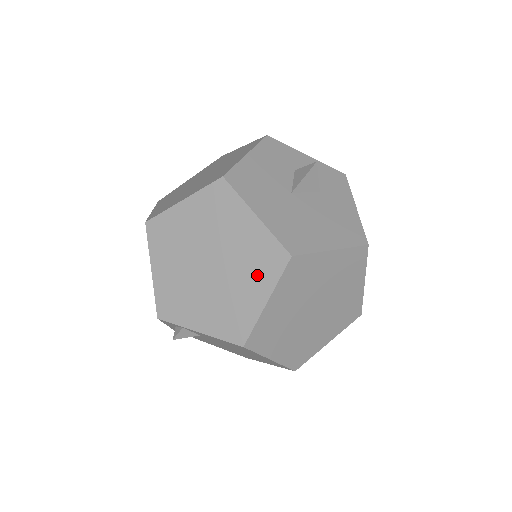
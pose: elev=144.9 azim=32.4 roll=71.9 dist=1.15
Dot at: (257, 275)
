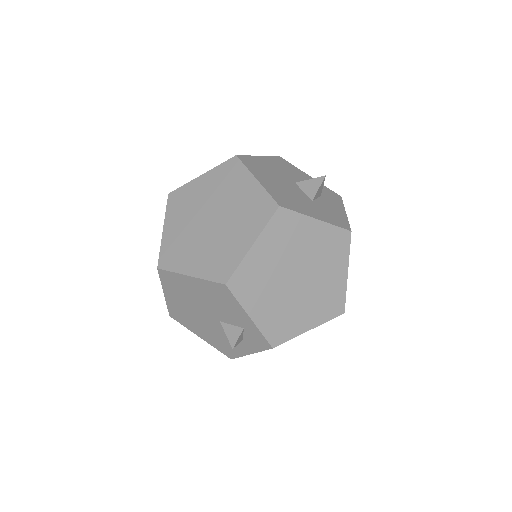
Dot at: occluded
